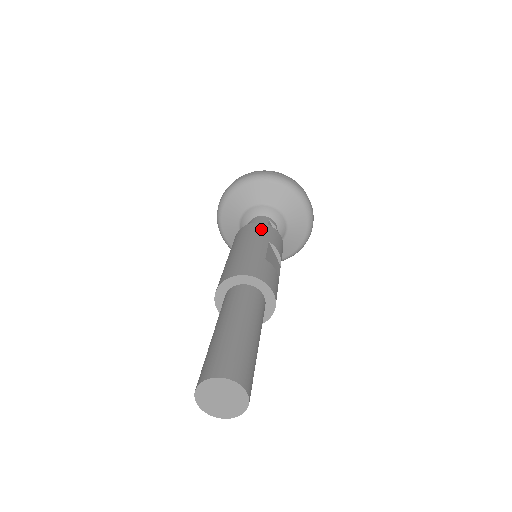
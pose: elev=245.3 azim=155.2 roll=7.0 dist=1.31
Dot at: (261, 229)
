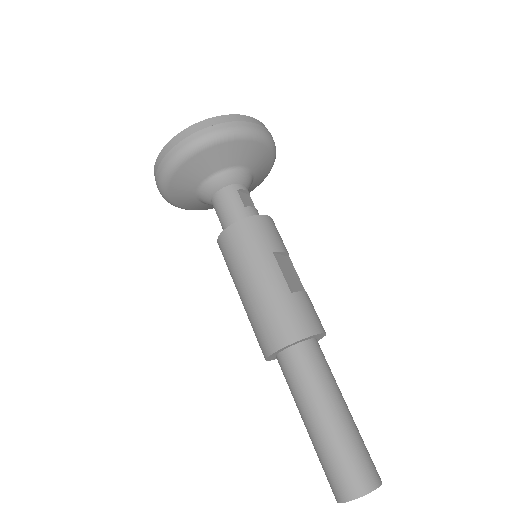
Dot at: (252, 234)
